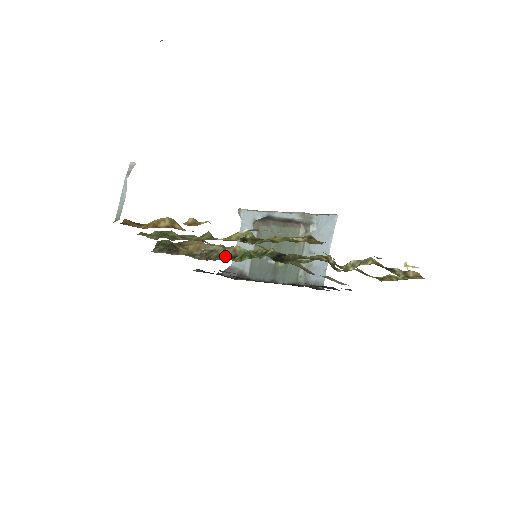
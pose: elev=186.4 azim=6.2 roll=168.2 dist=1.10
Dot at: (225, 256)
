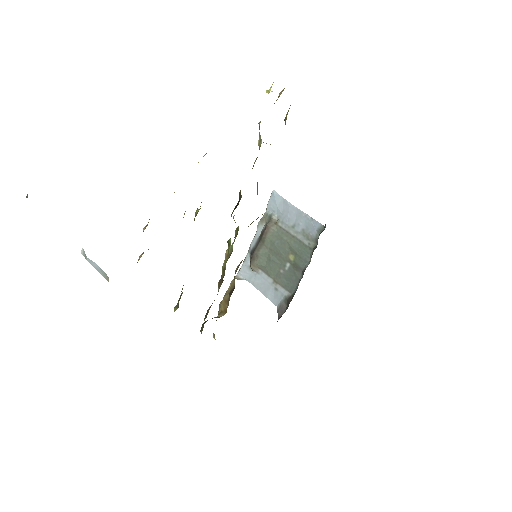
Dot at: occluded
